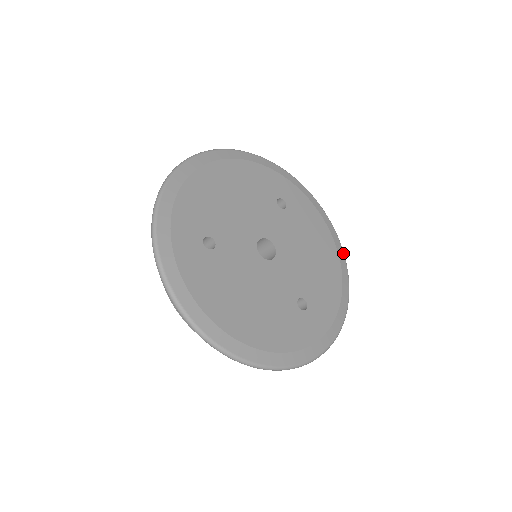
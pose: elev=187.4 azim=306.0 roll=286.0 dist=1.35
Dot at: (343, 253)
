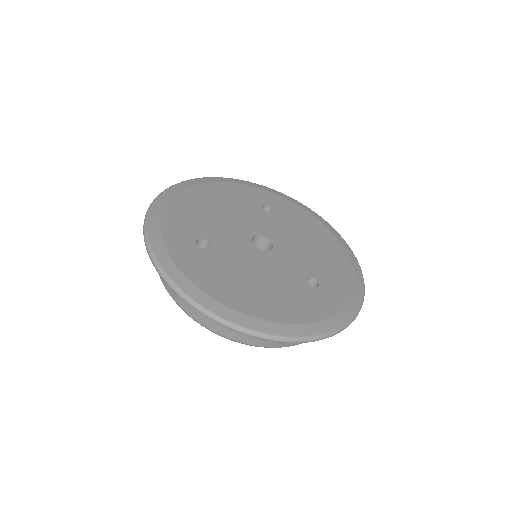
Dot at: (343, 240)
